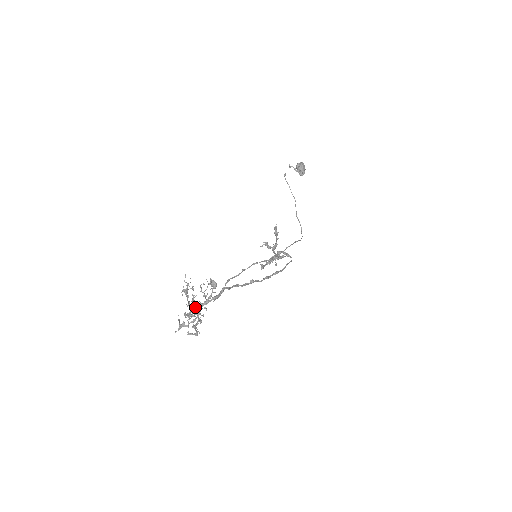
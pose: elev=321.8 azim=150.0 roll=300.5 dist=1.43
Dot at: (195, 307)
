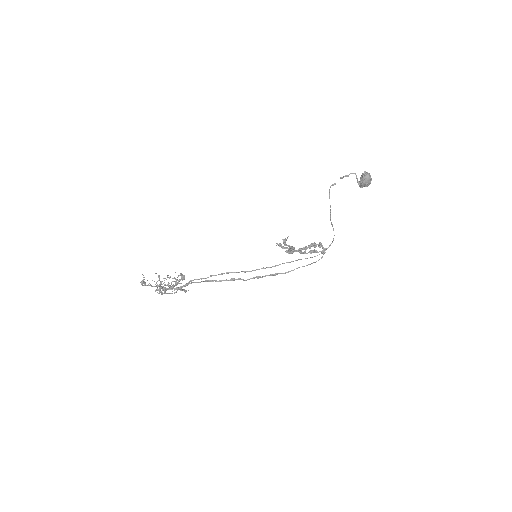
Dot at: (161, 288)
